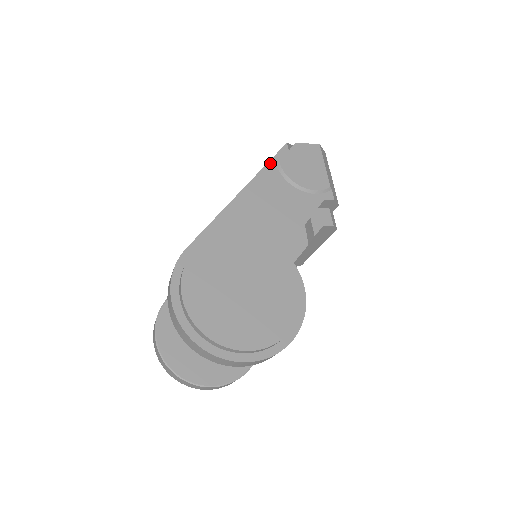
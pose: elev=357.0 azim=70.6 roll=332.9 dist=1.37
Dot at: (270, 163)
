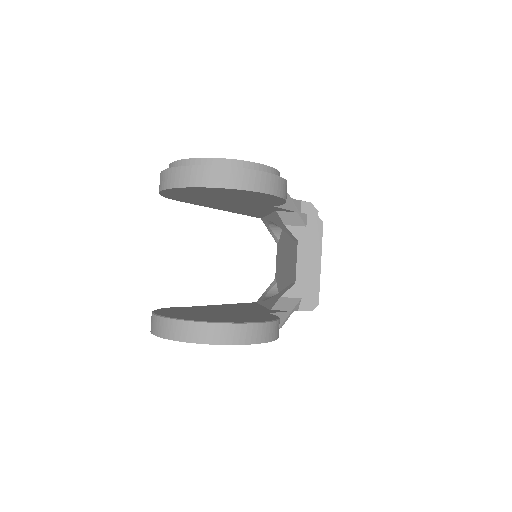
Dot at: occluded
